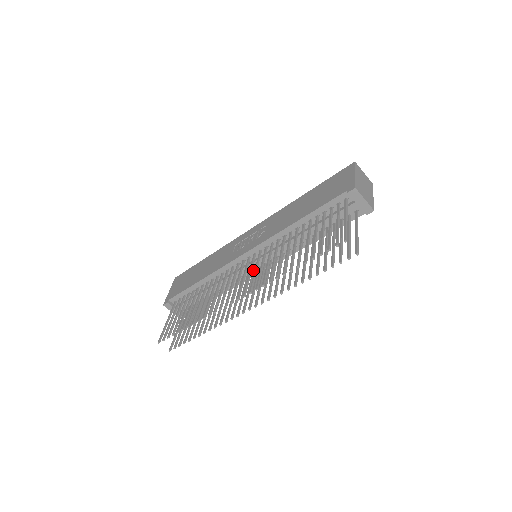
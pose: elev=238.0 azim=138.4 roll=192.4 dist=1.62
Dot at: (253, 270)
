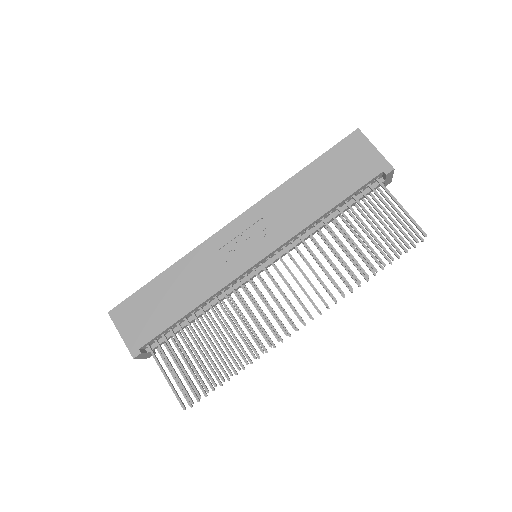
Dot at: occluded
